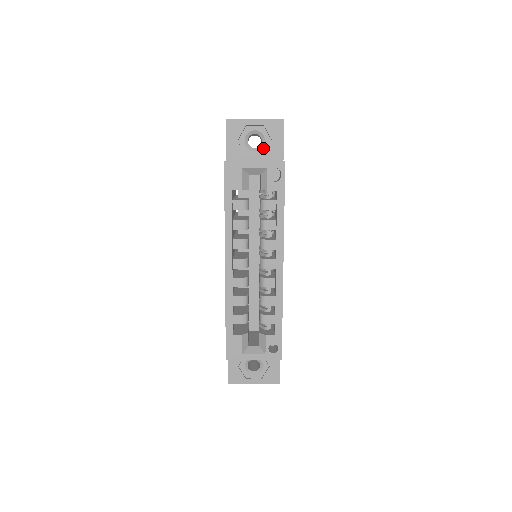
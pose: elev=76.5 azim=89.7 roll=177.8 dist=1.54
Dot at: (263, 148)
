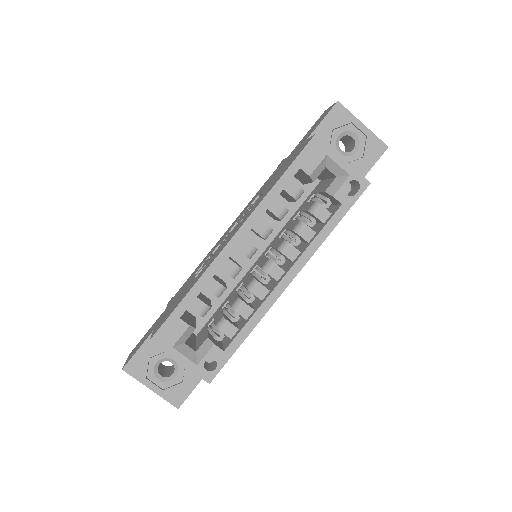
Dot at: (350, 157)
